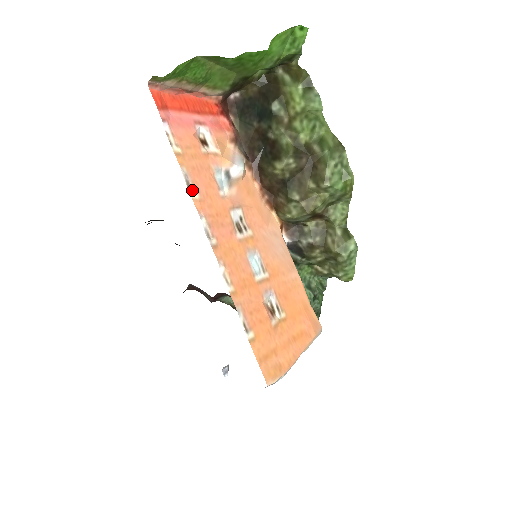
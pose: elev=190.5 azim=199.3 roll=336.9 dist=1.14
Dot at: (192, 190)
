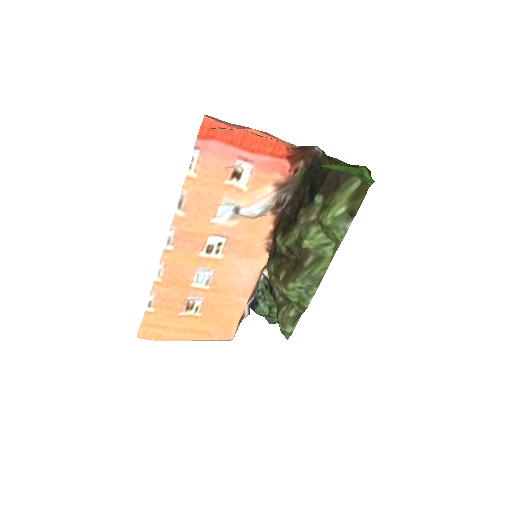
Dot at: (181, 208)
